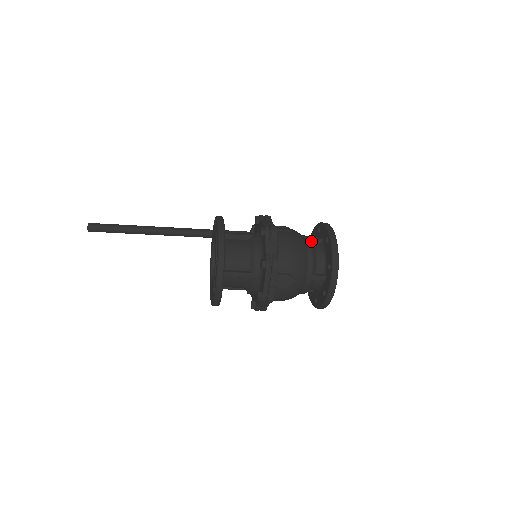
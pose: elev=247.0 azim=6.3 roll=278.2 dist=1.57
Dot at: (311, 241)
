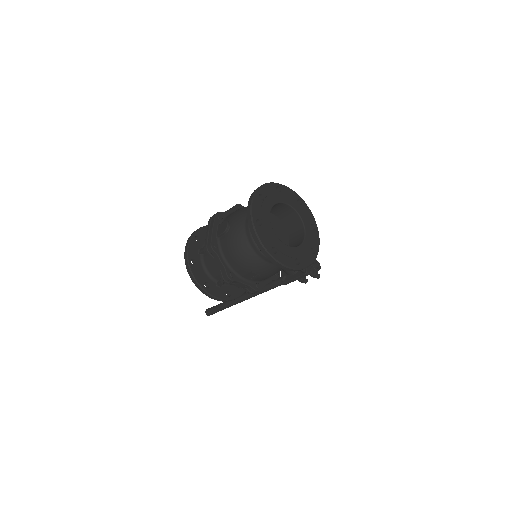
Dot at: occluded
